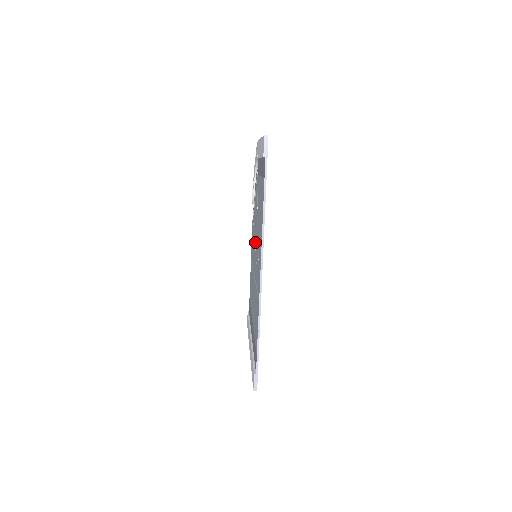
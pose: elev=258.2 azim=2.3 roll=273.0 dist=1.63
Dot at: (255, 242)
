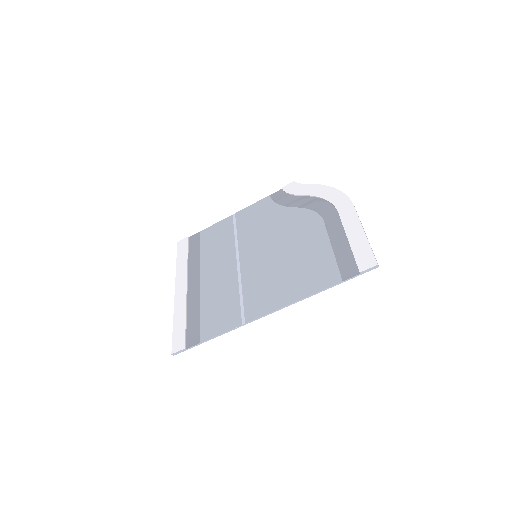
Dot at: (266, 246)
